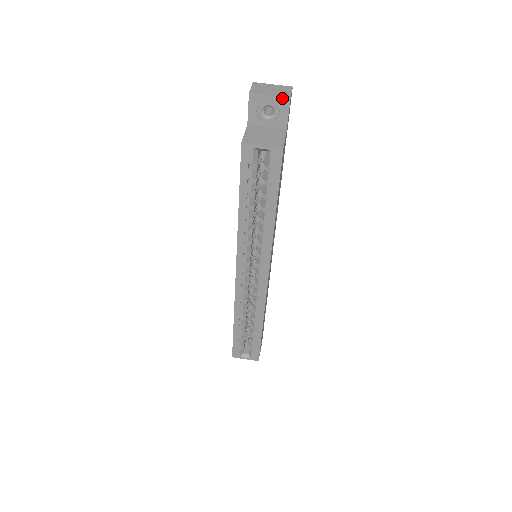
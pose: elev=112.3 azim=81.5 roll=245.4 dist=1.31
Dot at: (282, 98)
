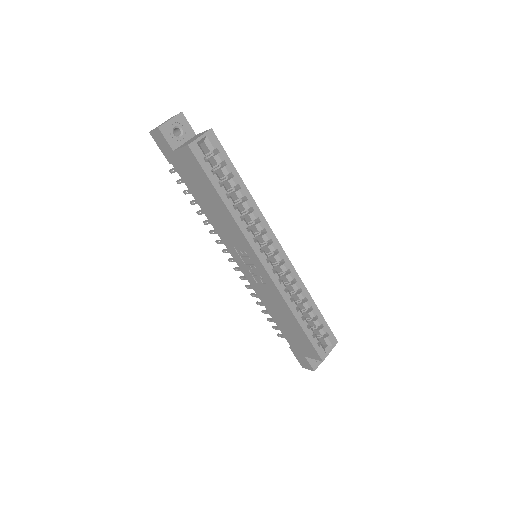
Dot at: (178, 116)
